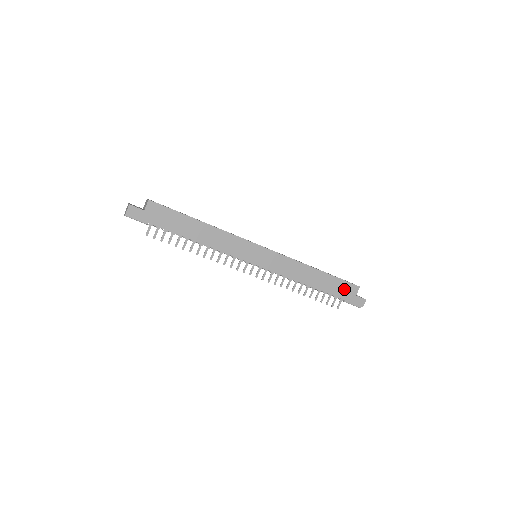
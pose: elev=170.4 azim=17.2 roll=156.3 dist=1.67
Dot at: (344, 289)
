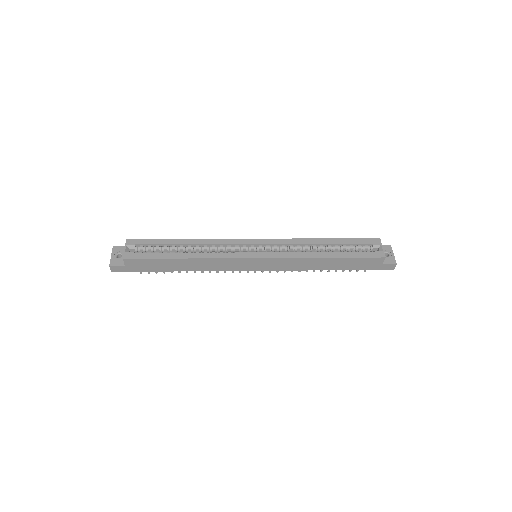
Dot at: (365, 263)
